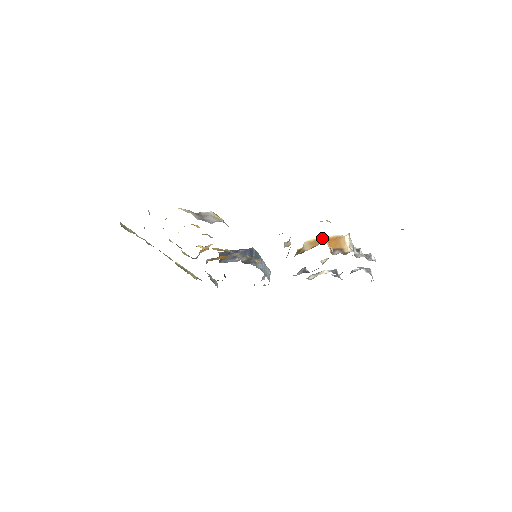
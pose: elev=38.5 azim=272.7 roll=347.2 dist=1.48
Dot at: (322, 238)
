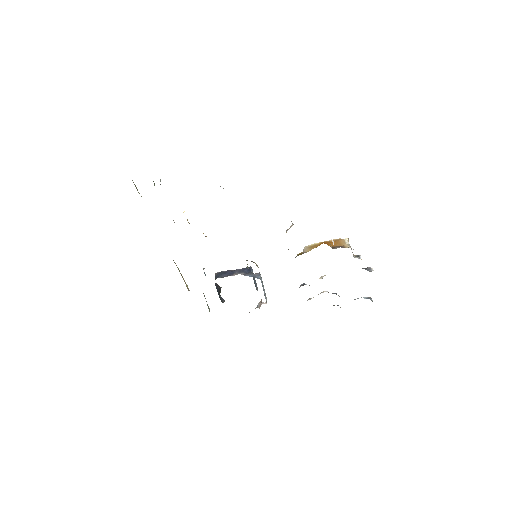
Dot at: (322, 242)
